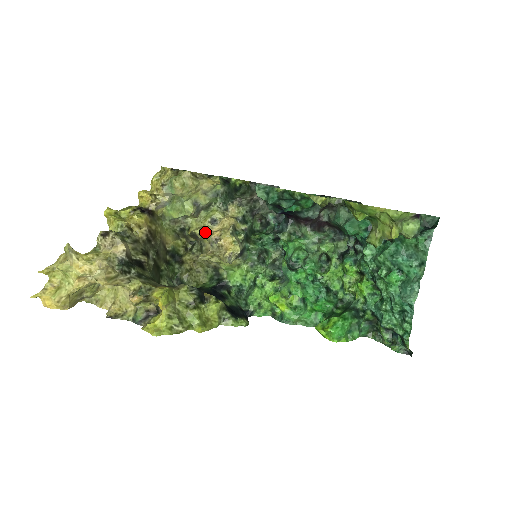
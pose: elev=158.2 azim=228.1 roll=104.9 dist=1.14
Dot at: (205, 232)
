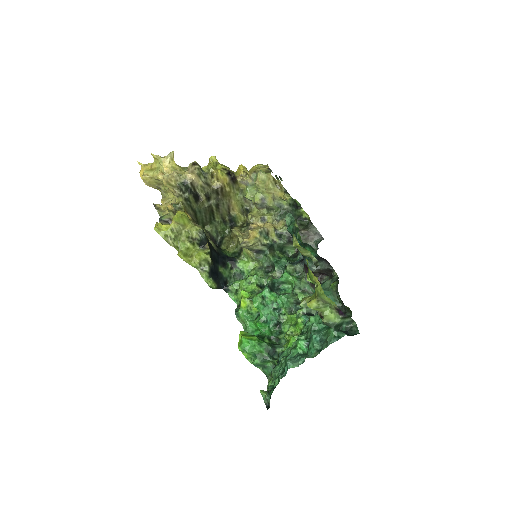
Dot at: (253, 220)
